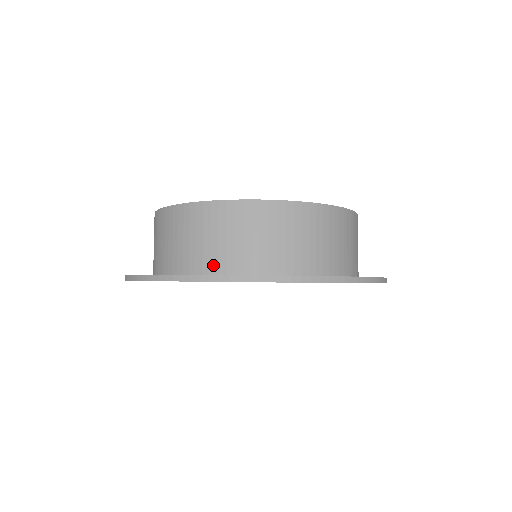
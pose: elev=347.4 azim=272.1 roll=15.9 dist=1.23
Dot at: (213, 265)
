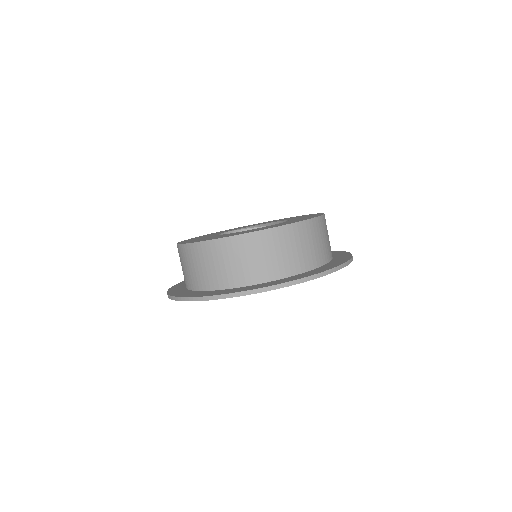
Dot at: (242, 280)
